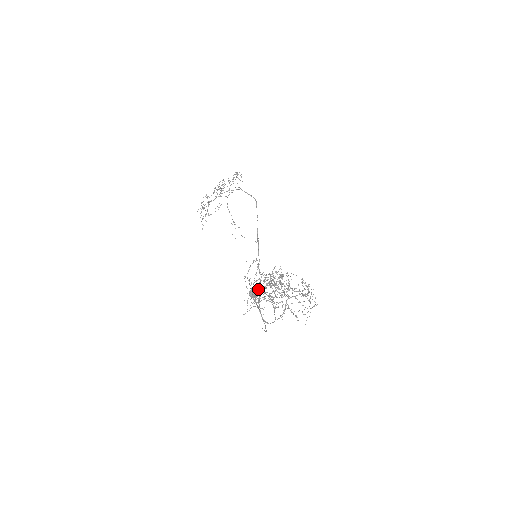
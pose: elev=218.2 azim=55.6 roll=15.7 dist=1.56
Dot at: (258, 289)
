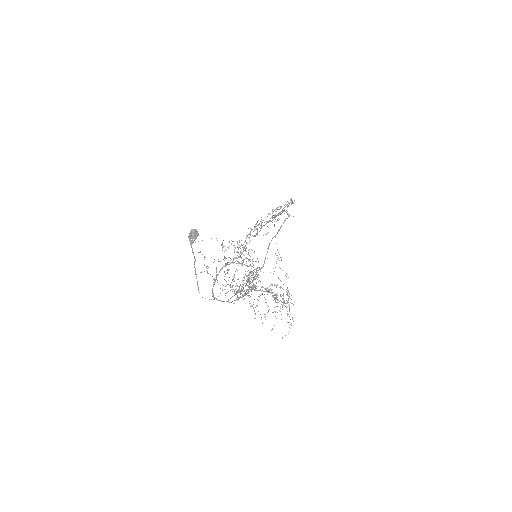
Dot at: (225, 265)
